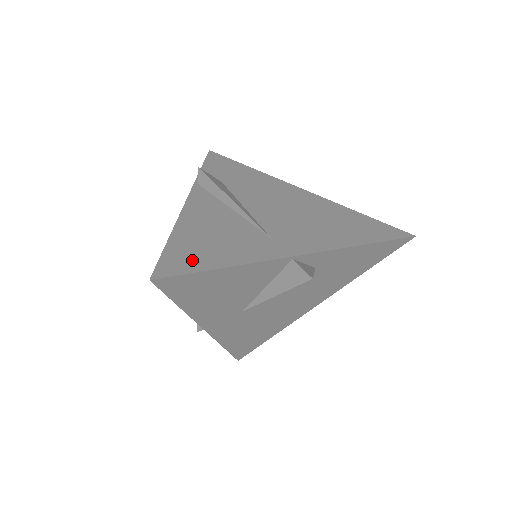
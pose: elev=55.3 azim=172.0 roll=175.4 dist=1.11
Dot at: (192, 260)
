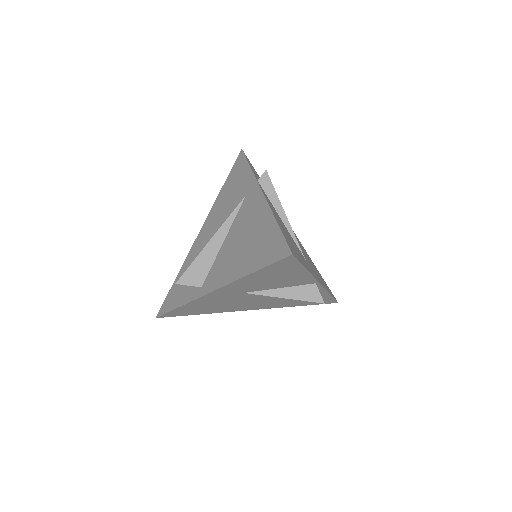
Dot at: (295, 252)
